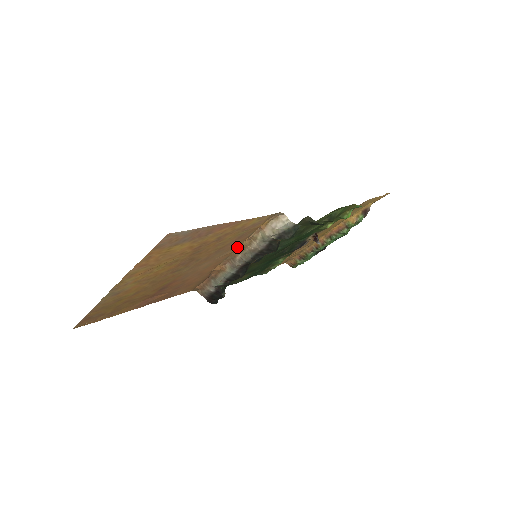
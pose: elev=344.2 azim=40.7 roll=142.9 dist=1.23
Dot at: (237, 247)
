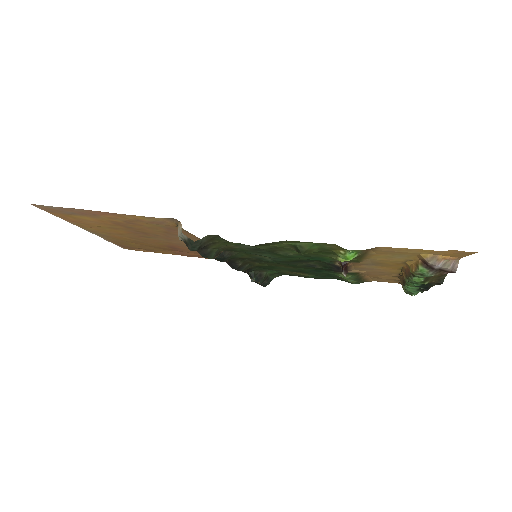
Dot at: (198, 238)
